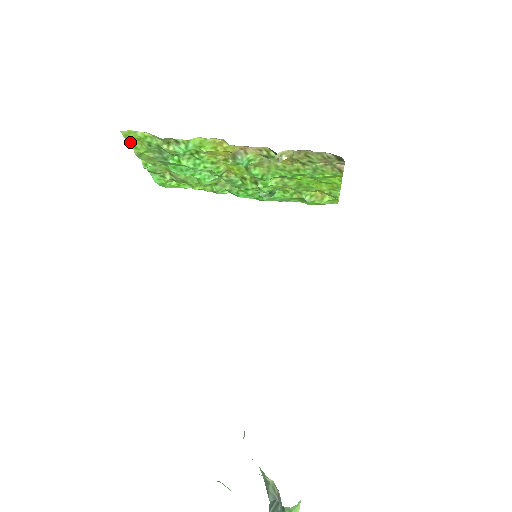
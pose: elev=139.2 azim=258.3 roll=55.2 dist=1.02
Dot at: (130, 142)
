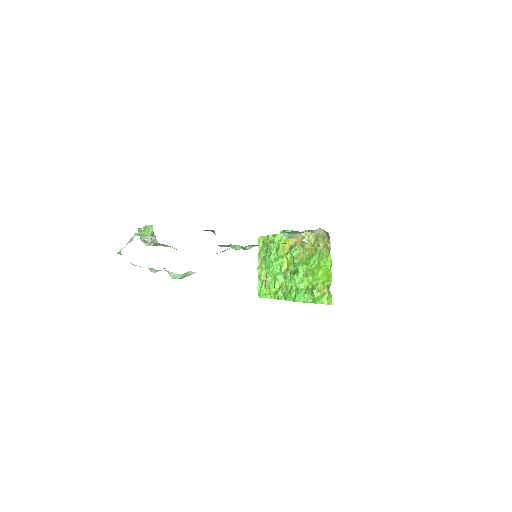
Dot at: (259, 246)
